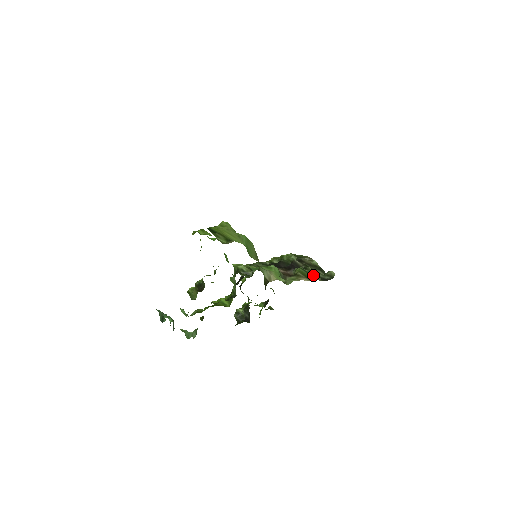
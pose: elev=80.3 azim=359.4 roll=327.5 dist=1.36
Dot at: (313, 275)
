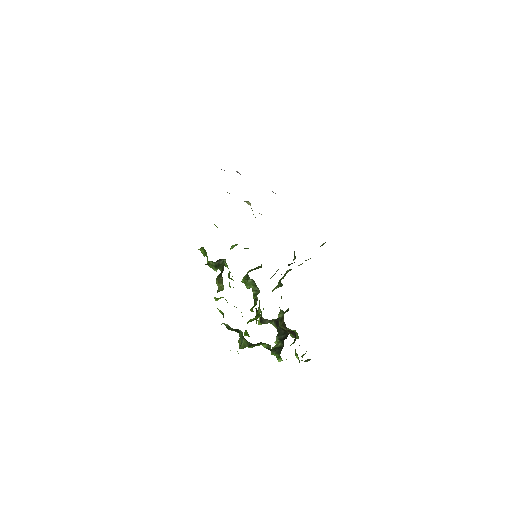
Dot at: occluded
